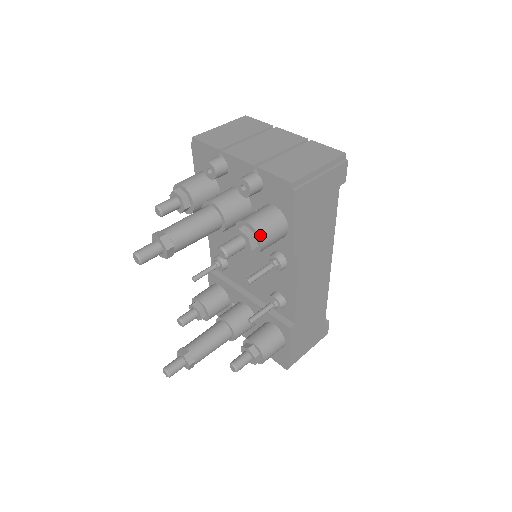
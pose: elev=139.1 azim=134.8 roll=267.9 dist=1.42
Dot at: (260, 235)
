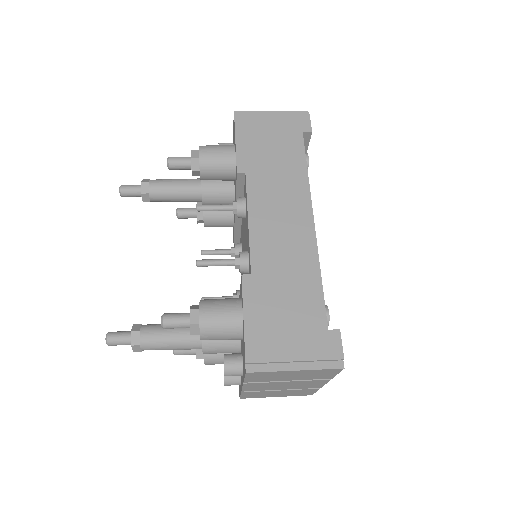
Dot at: (201, 147)
